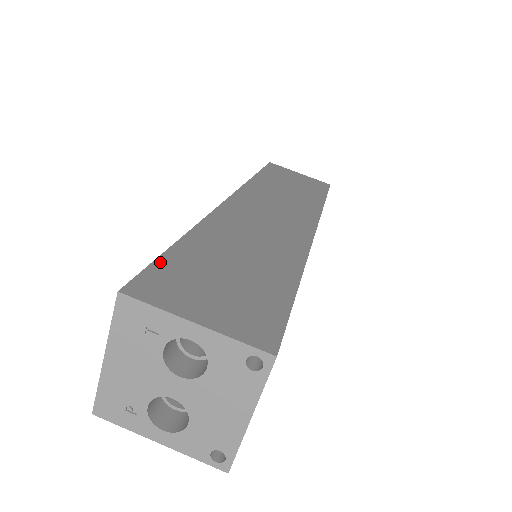
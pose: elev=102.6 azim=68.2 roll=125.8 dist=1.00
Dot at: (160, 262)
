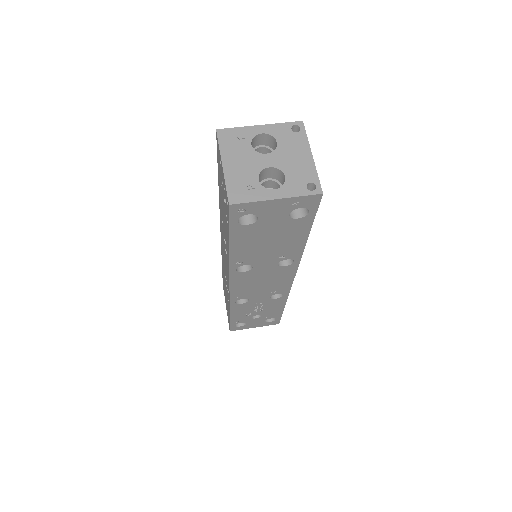
Dot at: occluded
